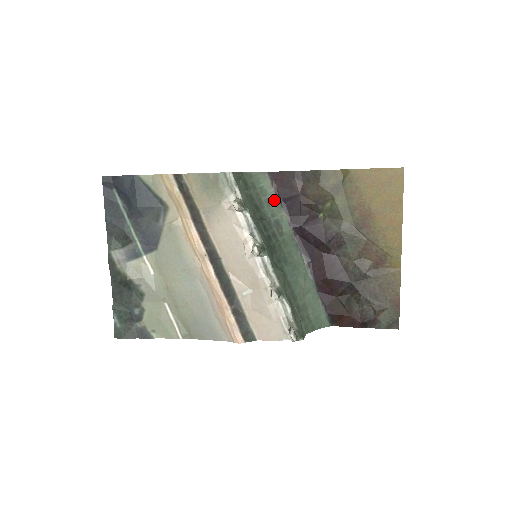
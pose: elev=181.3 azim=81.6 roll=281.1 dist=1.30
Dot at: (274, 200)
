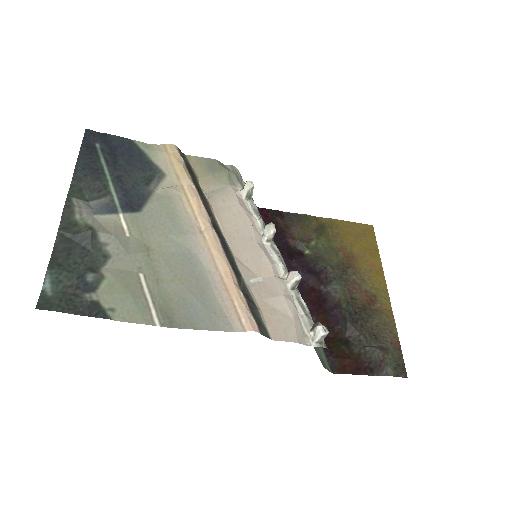
Dot at: occluded
